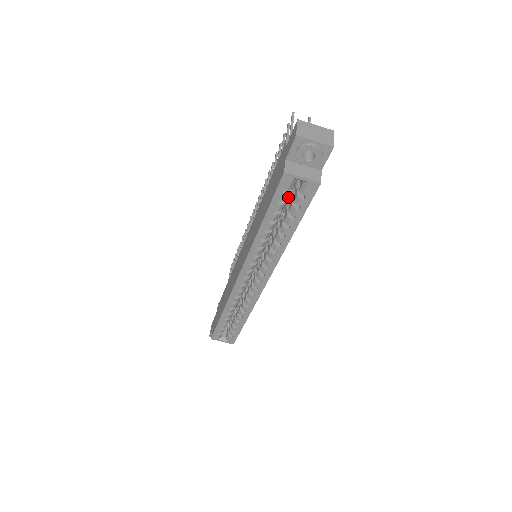
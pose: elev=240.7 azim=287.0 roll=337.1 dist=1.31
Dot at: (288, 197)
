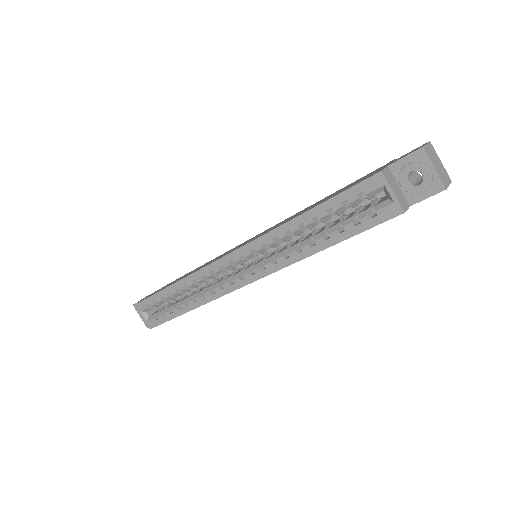
Dot at: occluded
